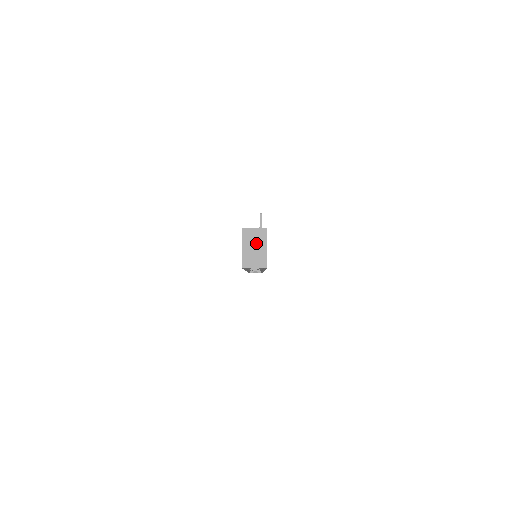
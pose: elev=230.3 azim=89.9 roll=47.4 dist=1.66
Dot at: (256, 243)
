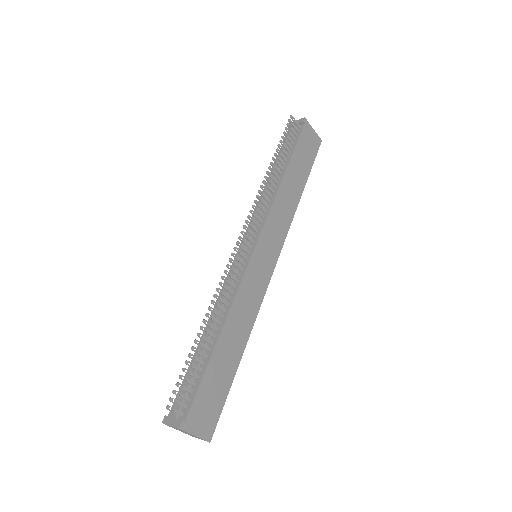
Dot at: occluded
